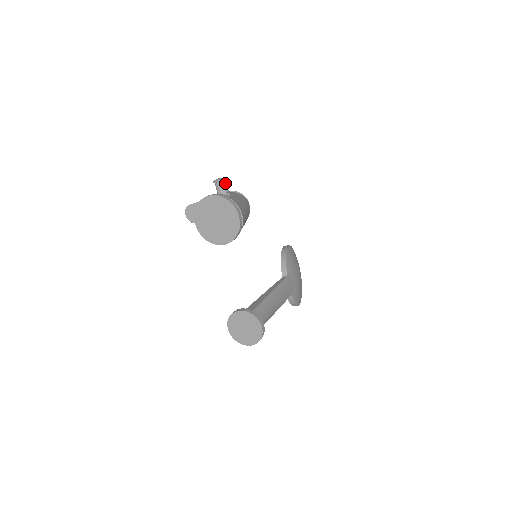
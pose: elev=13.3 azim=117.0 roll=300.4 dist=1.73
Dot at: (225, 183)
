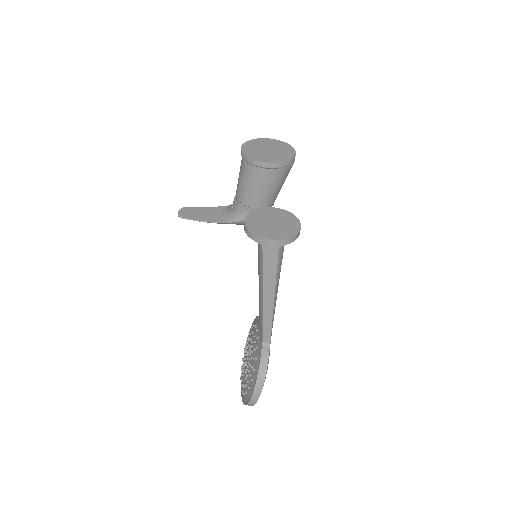
Dot at: occluded
